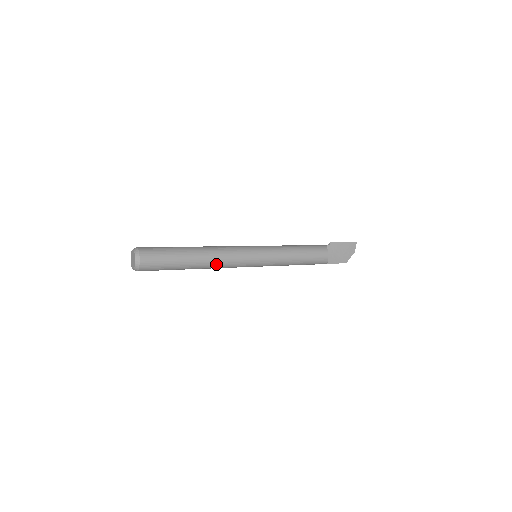
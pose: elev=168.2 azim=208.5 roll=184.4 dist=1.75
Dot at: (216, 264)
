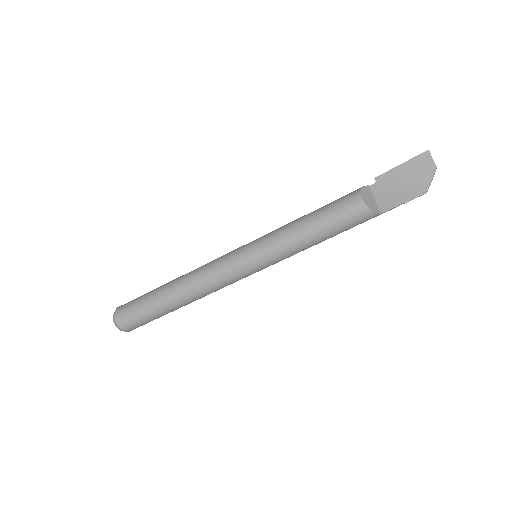
Dot at: (196, 289)
